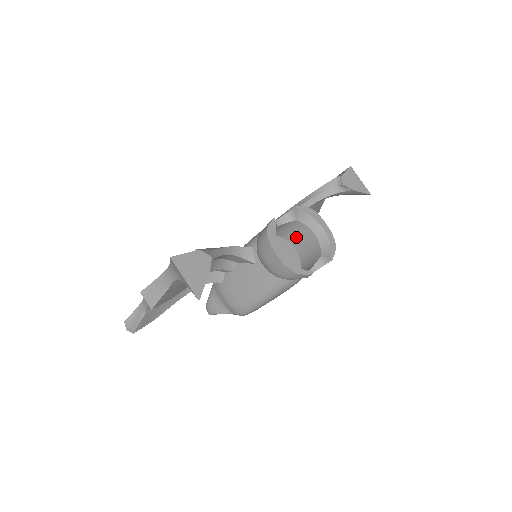
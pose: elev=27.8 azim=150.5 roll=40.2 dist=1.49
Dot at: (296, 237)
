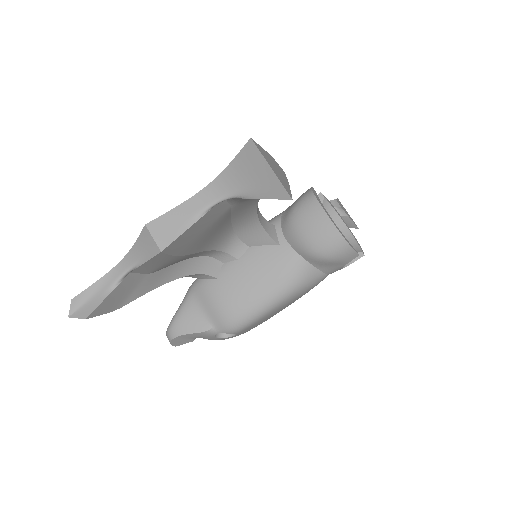
Dot at: occluded
